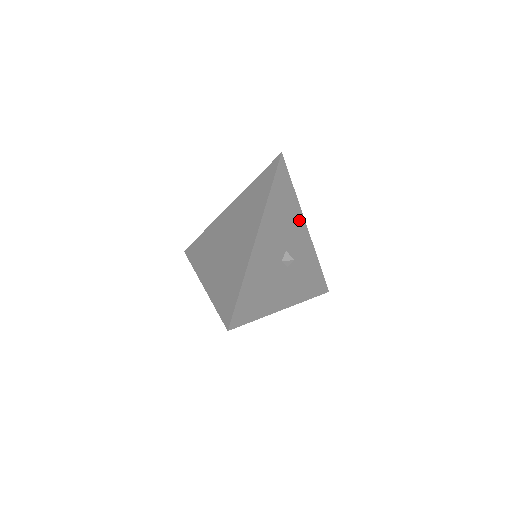
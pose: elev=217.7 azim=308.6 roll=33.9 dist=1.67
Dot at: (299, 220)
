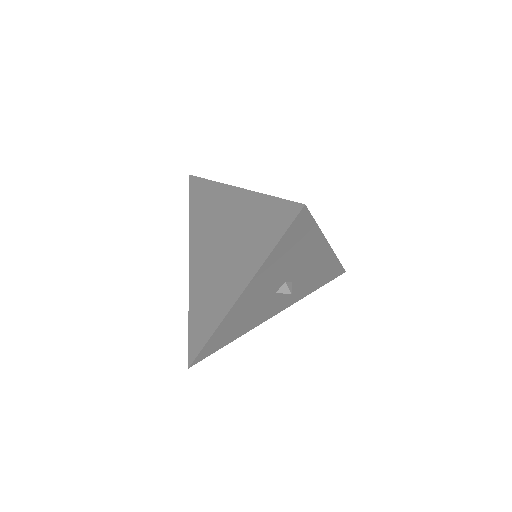
Dot at: (317, 247)
